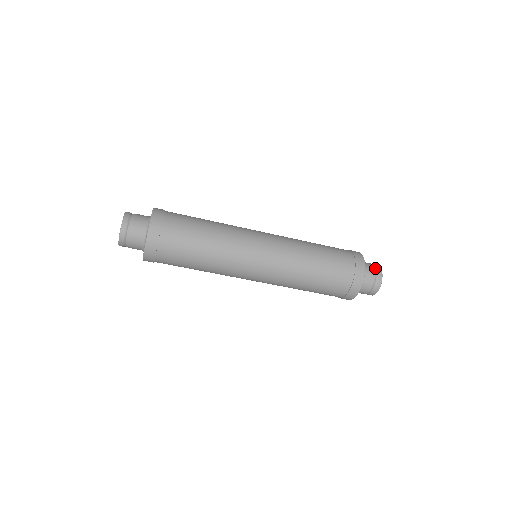
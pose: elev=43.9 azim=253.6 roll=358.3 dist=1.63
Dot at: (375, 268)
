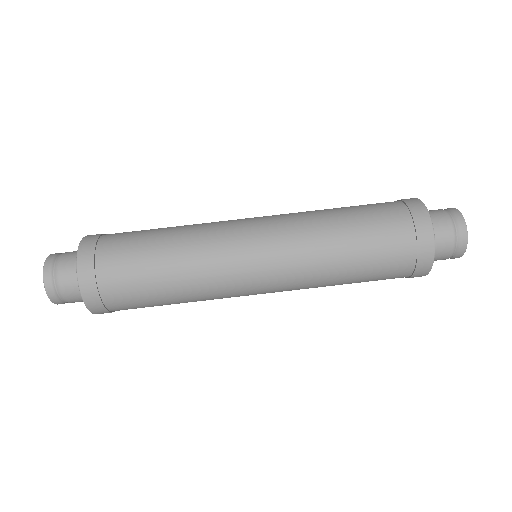
Dot at: occluded
